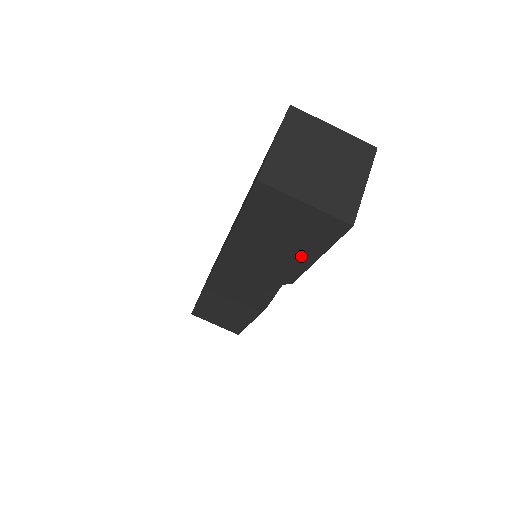
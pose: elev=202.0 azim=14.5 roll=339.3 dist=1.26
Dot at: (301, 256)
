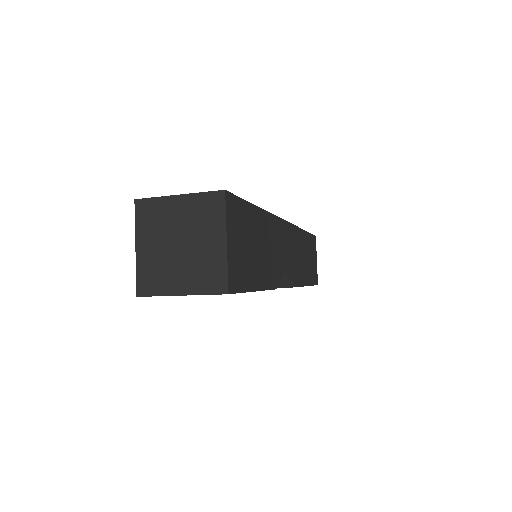
Dot at: occluded
